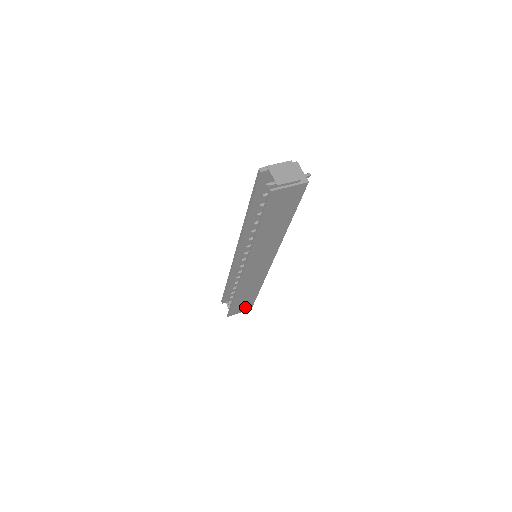
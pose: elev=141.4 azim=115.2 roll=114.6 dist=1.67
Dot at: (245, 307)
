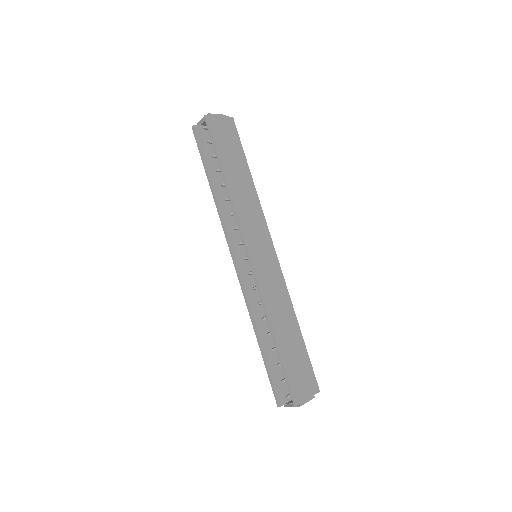
Dot at: (307, 381)
